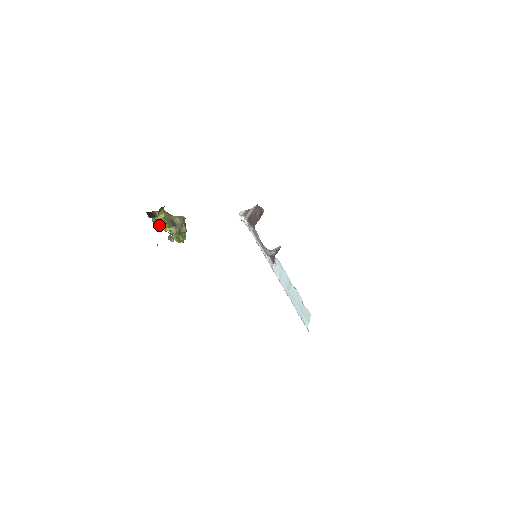
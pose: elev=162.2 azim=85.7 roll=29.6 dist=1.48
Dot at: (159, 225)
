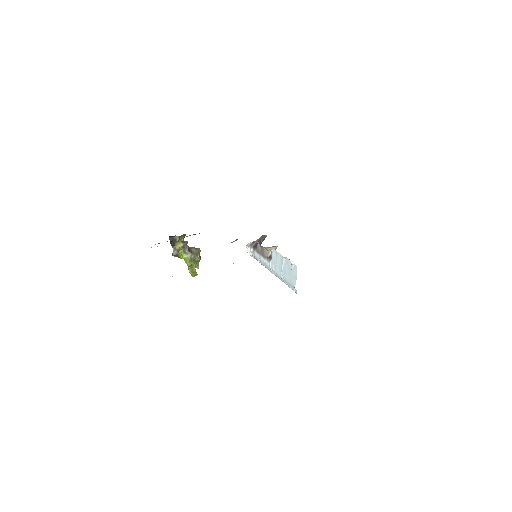
Dot at: (178, 255)
